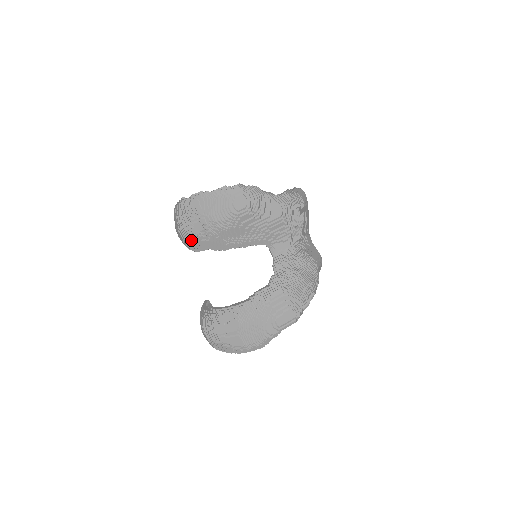
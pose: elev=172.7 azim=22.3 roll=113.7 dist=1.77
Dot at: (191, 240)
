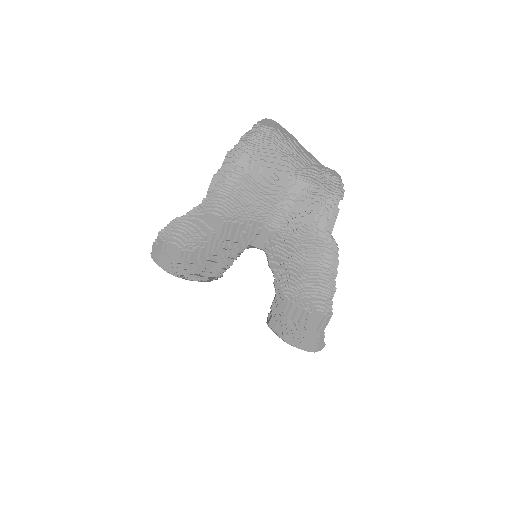
Dot at: occluded
